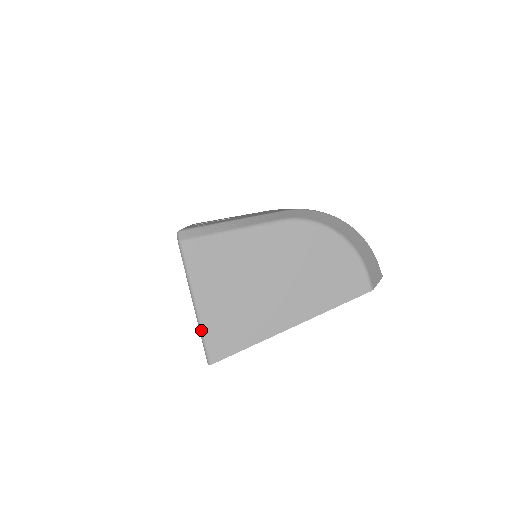
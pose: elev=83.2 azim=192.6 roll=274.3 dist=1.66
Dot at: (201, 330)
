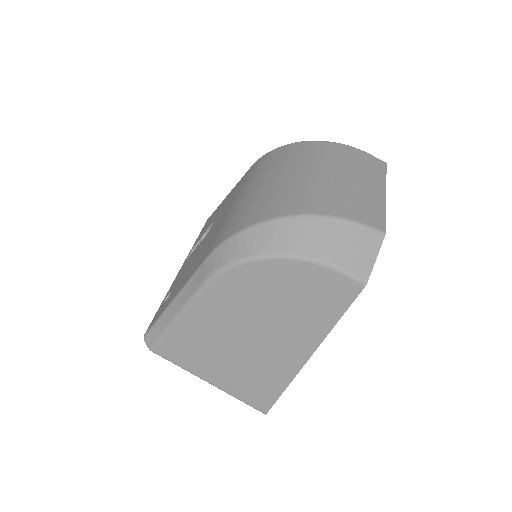
Dot at: occluded
